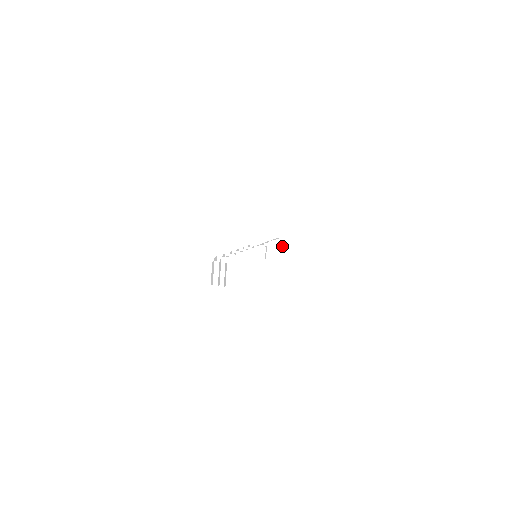
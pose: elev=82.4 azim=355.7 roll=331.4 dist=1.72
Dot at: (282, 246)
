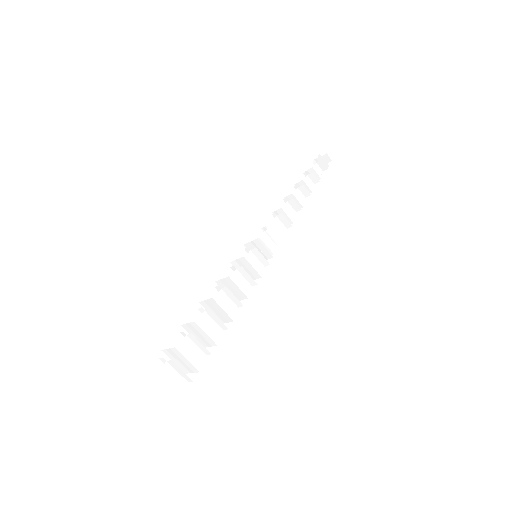
Dot at: (317, 175)
